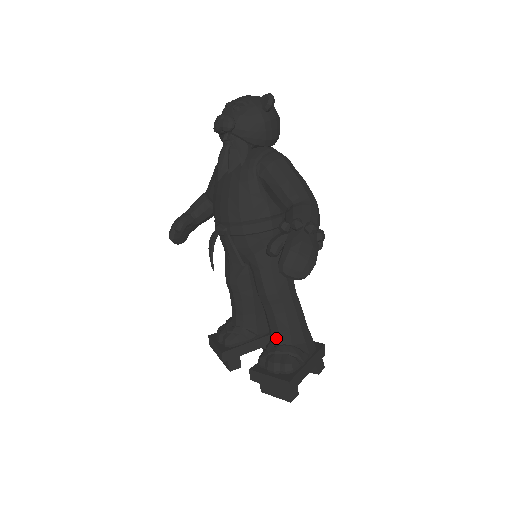
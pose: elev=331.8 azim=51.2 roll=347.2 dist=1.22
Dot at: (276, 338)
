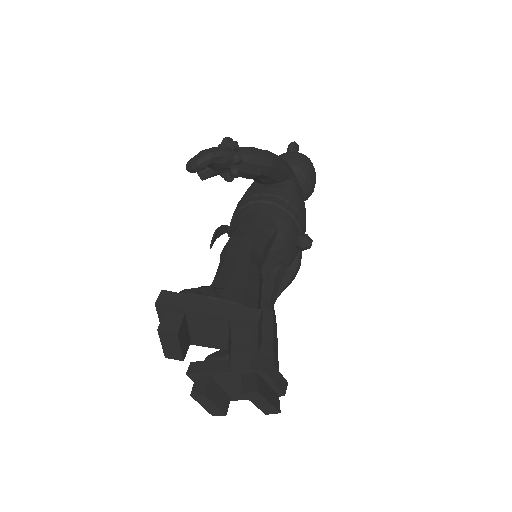
Dot at: occluded
